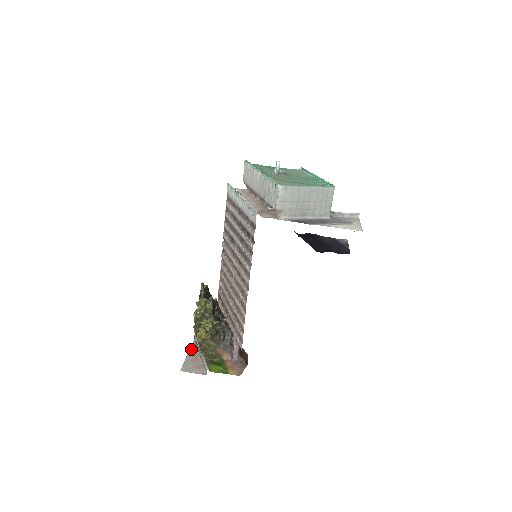
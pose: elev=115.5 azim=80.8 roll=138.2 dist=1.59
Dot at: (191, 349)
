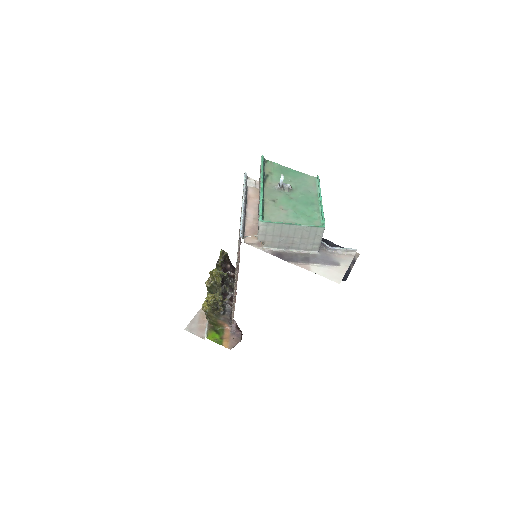
Dot at: occluded
